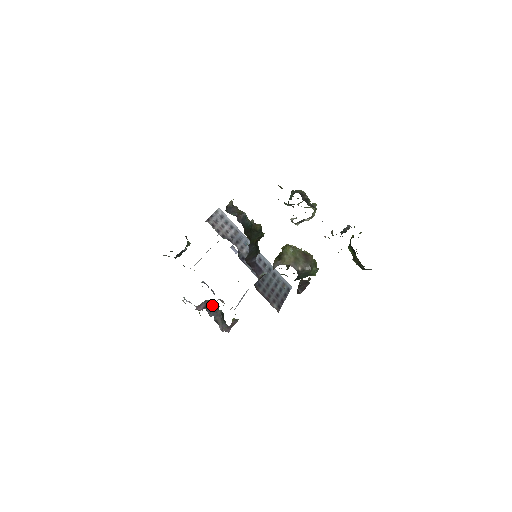
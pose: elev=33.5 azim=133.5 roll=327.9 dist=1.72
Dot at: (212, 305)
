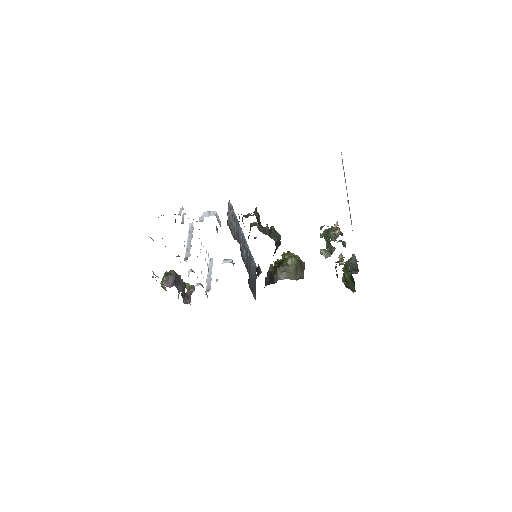
Dot at: (177, 278)
